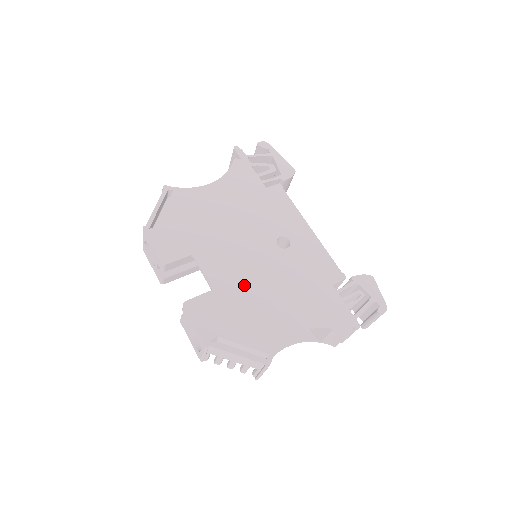
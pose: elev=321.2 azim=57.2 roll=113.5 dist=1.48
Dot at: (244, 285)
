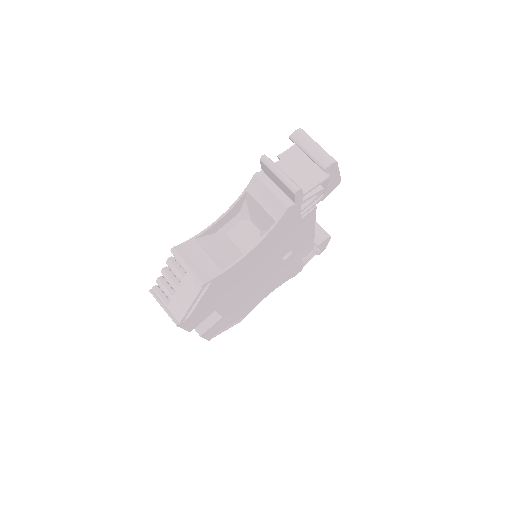
Dot at: (245, 300)
